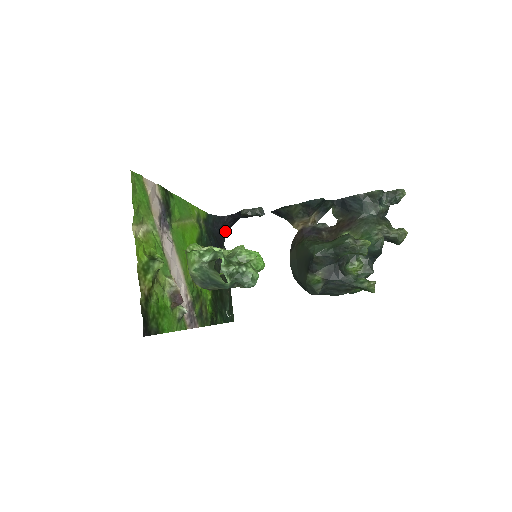
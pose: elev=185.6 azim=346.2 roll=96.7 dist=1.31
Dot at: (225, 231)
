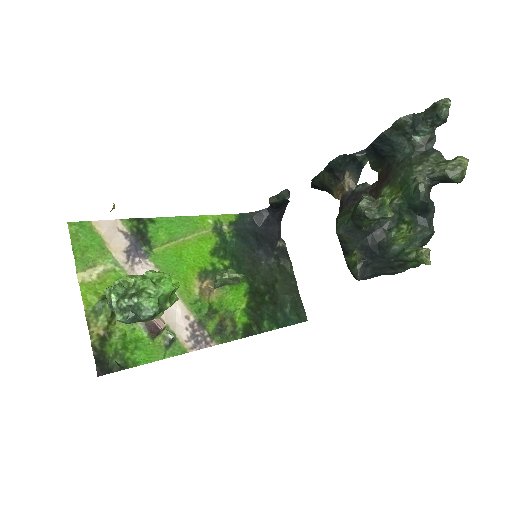
Dot at: (276, 223)
